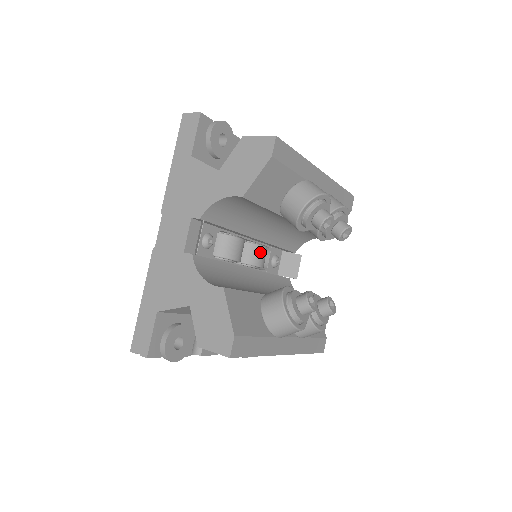
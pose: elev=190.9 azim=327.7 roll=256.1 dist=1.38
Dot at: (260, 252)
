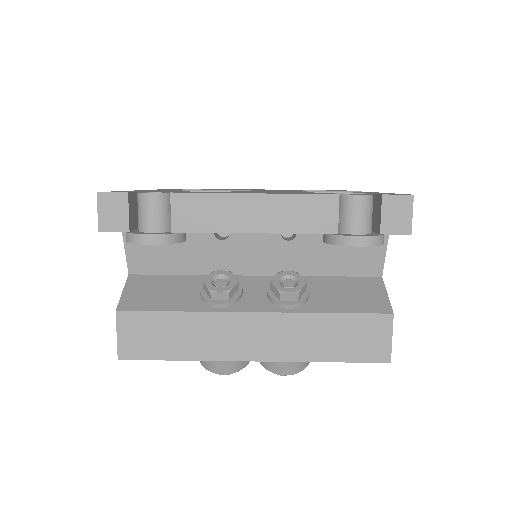
Dot at: occluded
